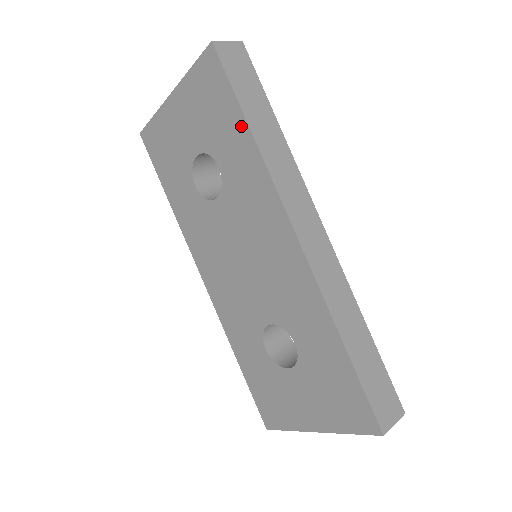
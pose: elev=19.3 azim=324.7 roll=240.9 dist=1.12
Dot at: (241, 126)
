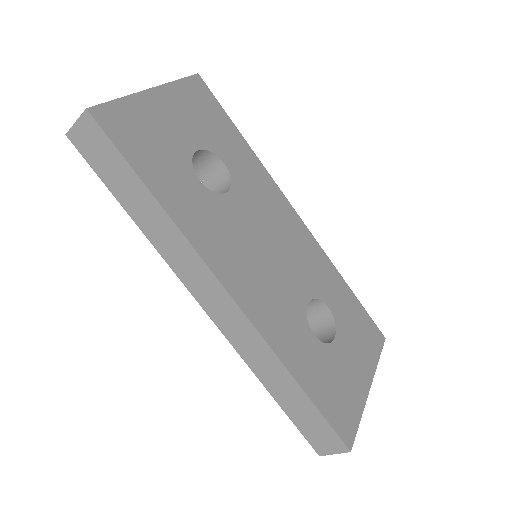
Dot at: occluded
